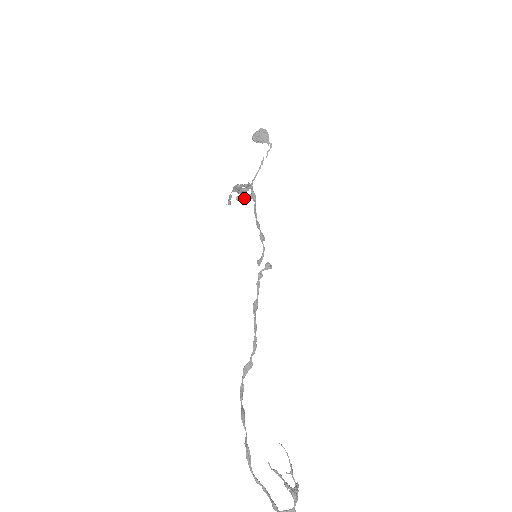
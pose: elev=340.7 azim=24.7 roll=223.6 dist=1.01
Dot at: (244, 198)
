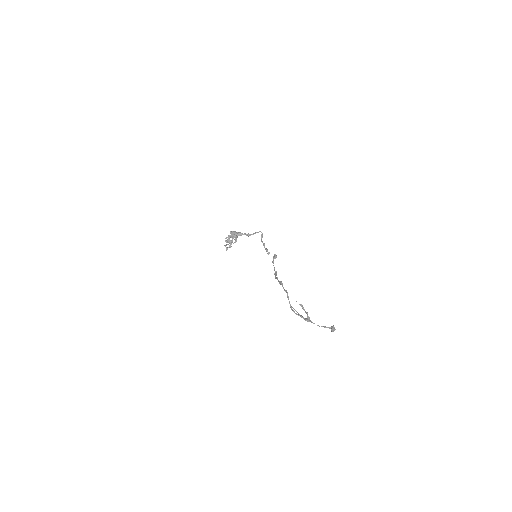
Dot at: occluded
